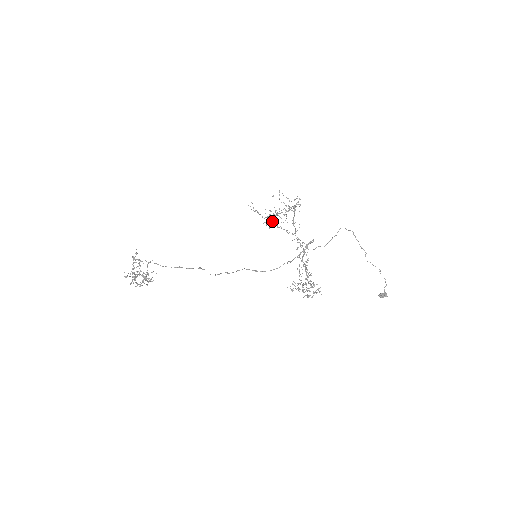
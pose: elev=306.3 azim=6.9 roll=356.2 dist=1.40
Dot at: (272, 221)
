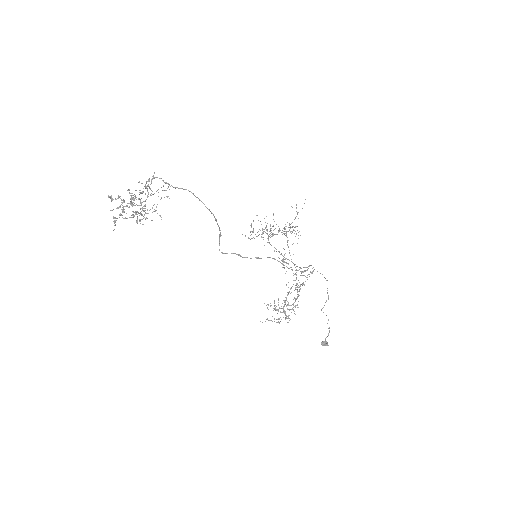
Dot at: occluded
